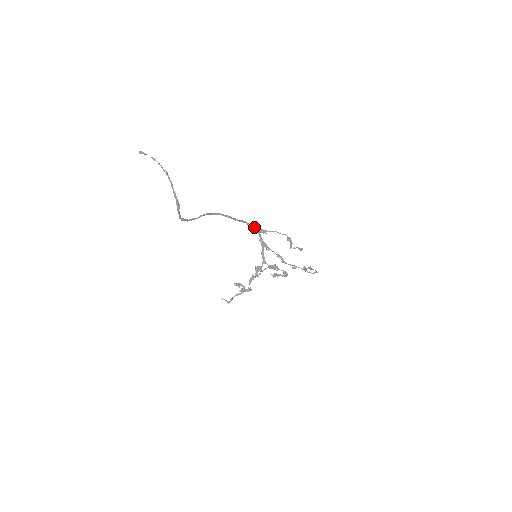
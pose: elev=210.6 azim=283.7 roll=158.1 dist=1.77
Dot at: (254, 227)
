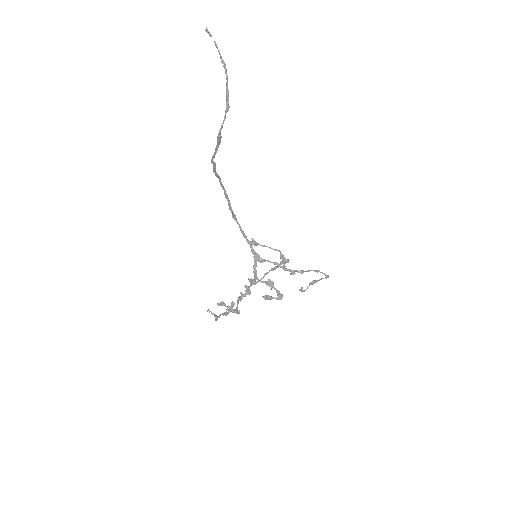
Dot at: (245, 235)
